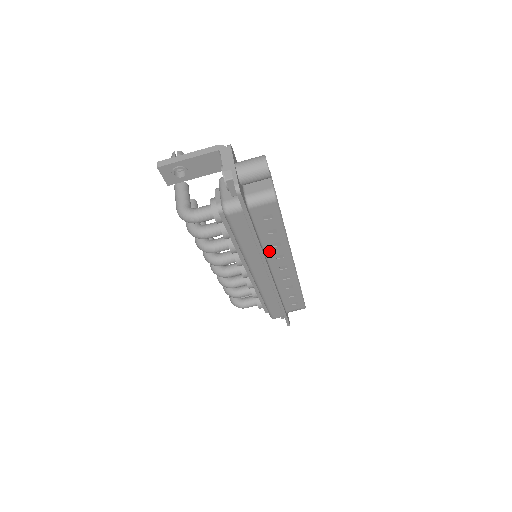
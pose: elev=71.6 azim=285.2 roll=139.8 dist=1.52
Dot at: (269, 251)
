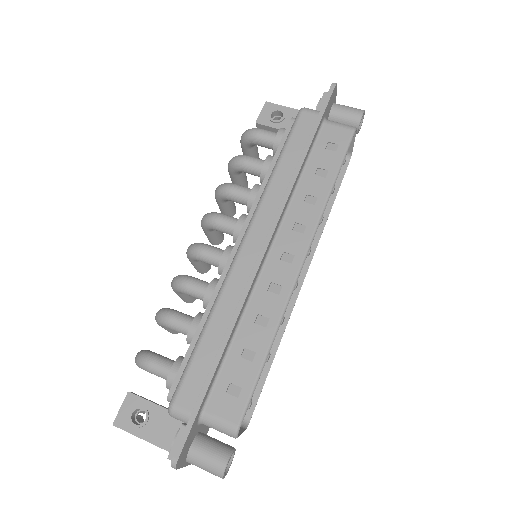
Dot at: (295, 206)
